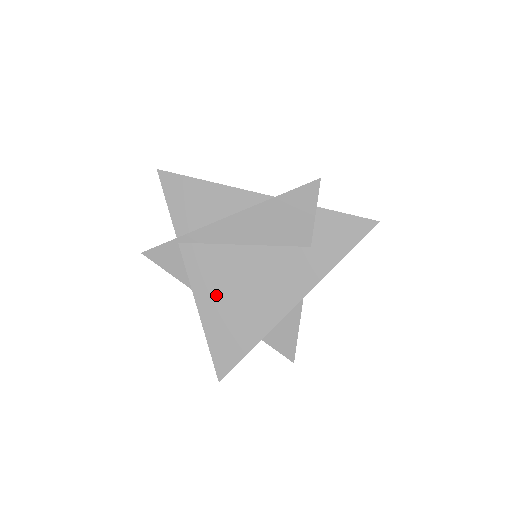
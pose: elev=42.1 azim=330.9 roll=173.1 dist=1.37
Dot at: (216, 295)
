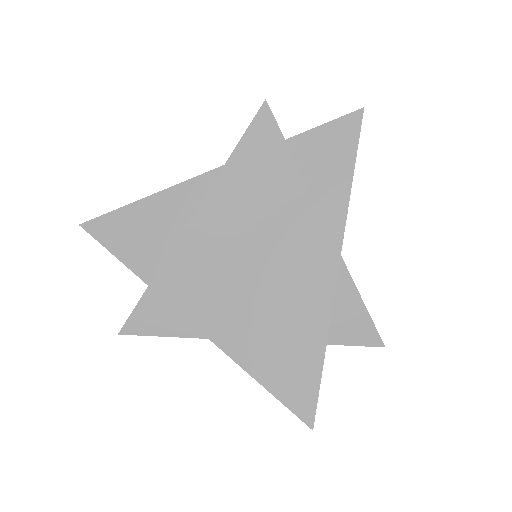
Dot at: (237, 321)
